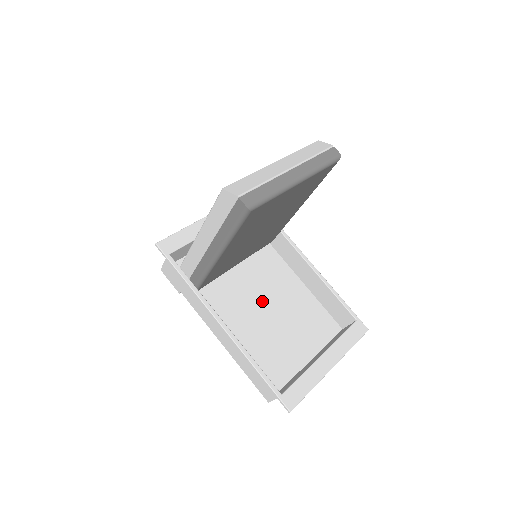
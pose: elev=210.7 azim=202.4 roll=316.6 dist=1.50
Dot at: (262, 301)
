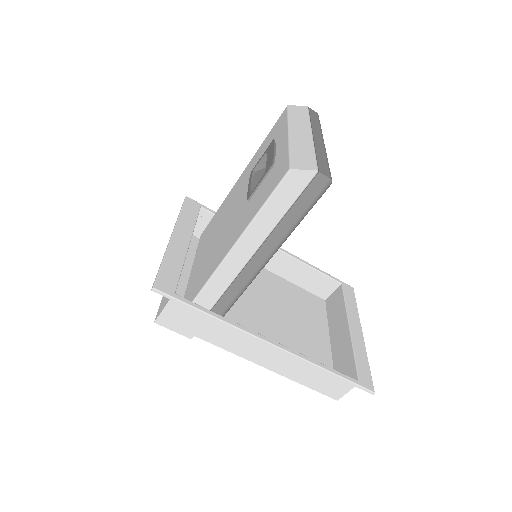
Dot at: (261, 306)
